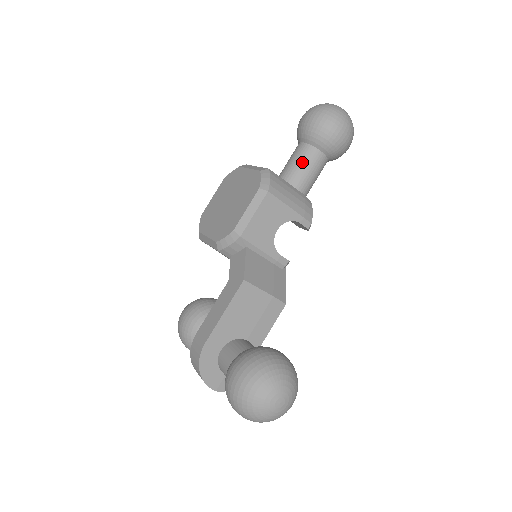
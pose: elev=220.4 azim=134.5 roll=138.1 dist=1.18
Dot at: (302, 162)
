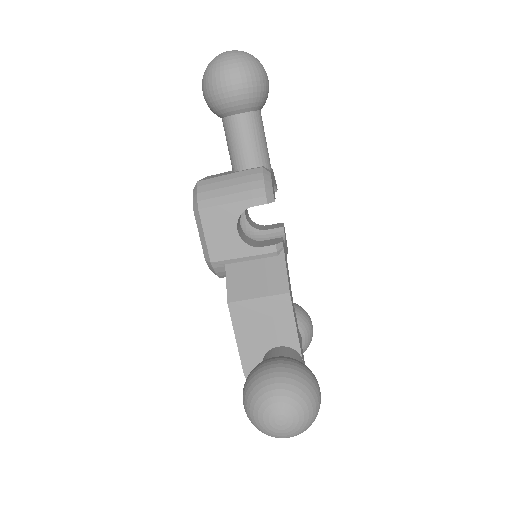
Dot at: (230, 140)
